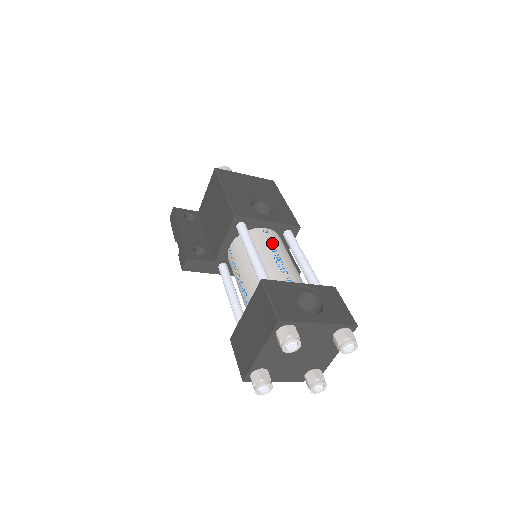
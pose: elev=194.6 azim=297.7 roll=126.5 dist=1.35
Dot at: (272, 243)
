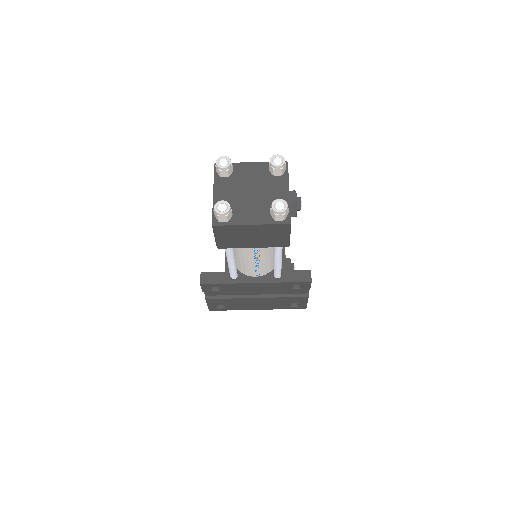
Dot at: occluded
